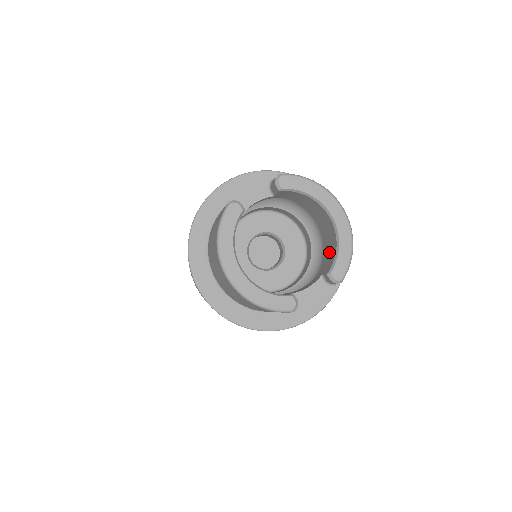
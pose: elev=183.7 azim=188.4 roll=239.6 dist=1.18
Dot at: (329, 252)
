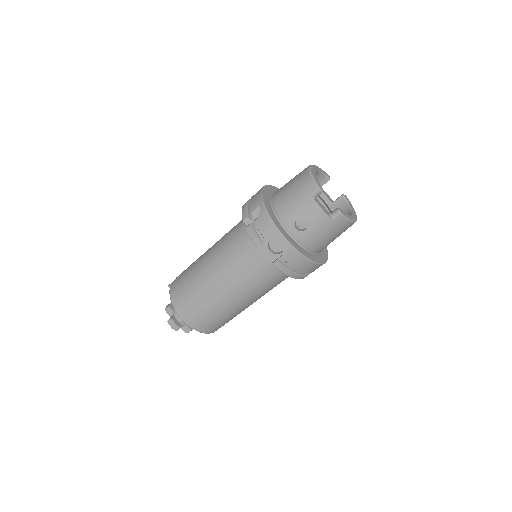
Dot at: occluded
